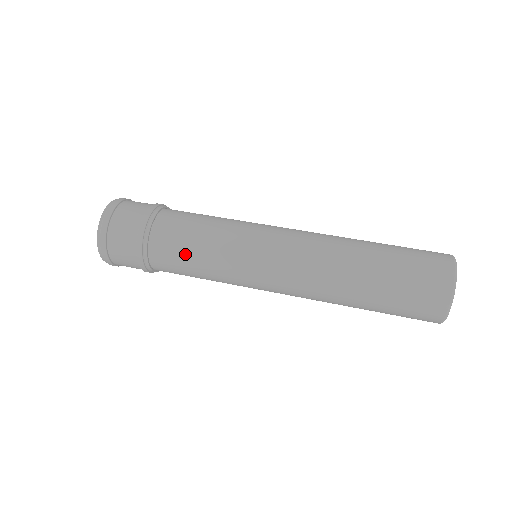
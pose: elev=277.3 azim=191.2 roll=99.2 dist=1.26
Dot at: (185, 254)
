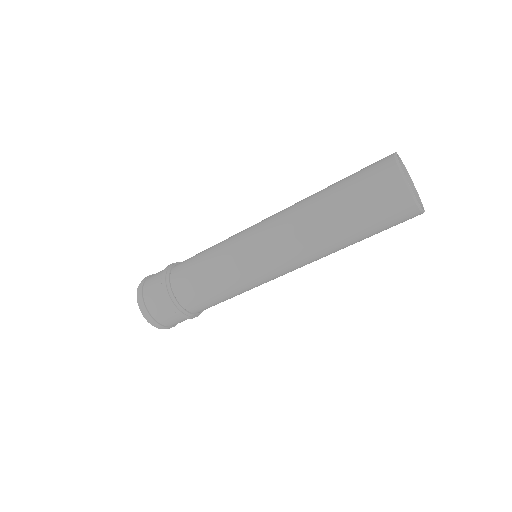
Dot at: (195, 261)
